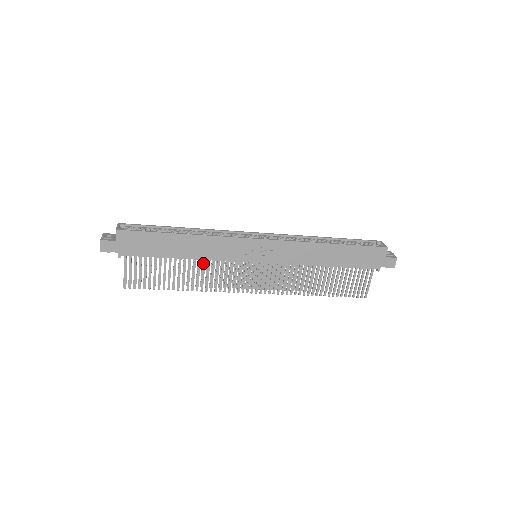
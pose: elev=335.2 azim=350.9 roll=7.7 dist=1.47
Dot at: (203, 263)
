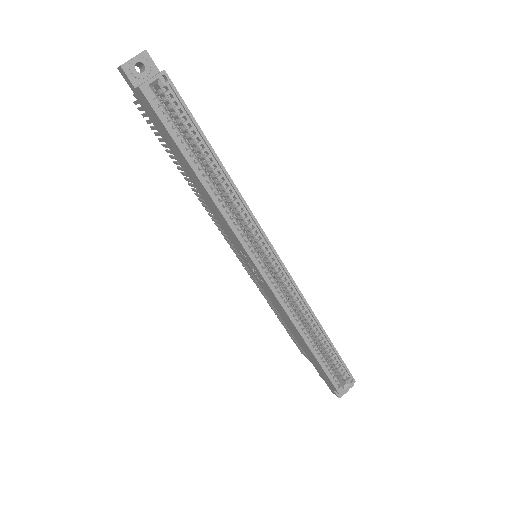
Dot at: occluded
